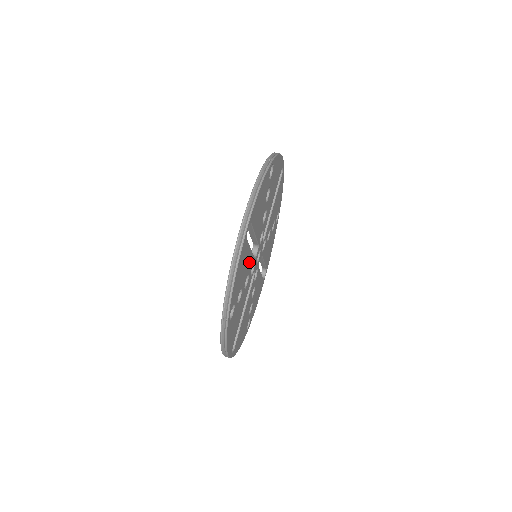
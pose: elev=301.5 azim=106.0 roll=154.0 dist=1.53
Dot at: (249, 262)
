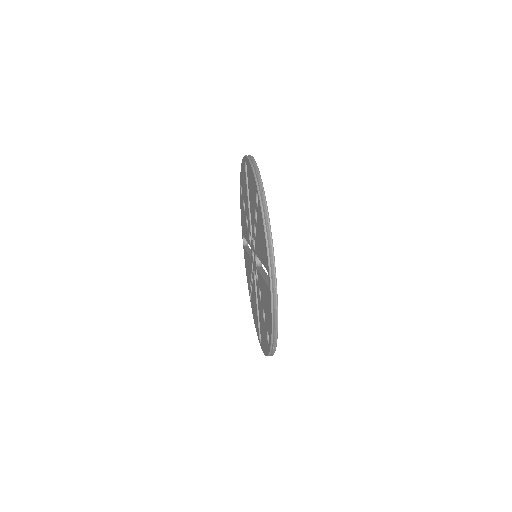
Dot at: occluded
